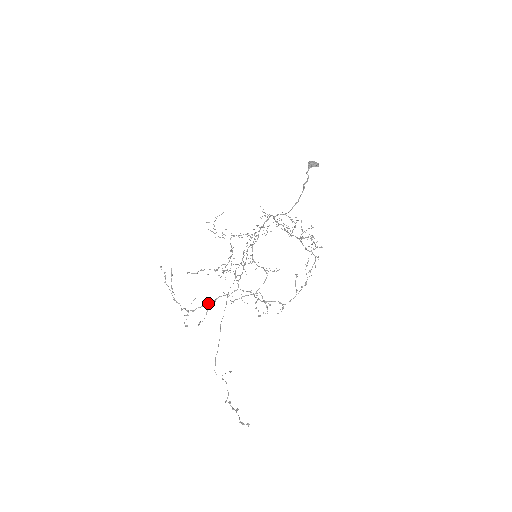
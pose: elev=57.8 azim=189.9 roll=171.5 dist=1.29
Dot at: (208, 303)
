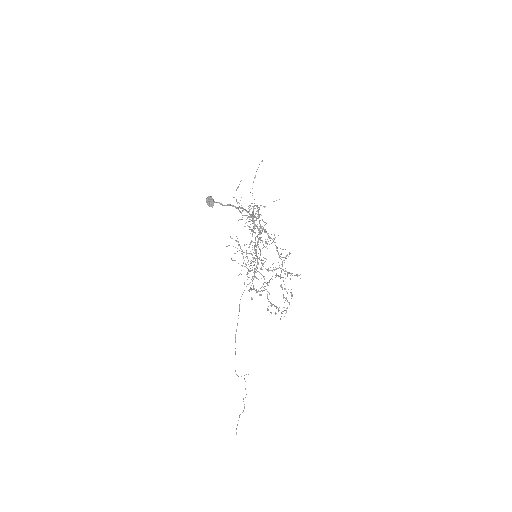
Dot at: (251, 289)
